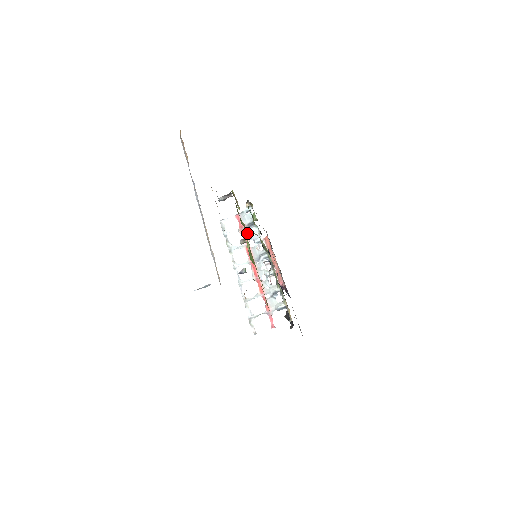
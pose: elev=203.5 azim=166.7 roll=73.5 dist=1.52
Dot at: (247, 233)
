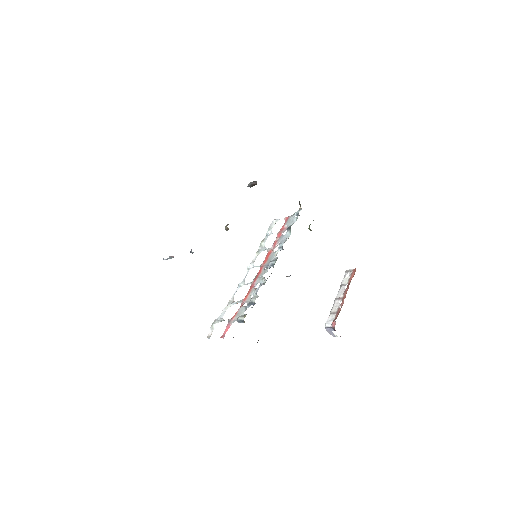
Dot at: (281, 236)
